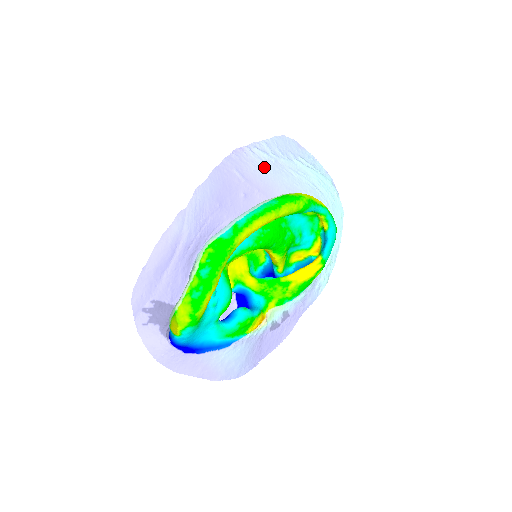
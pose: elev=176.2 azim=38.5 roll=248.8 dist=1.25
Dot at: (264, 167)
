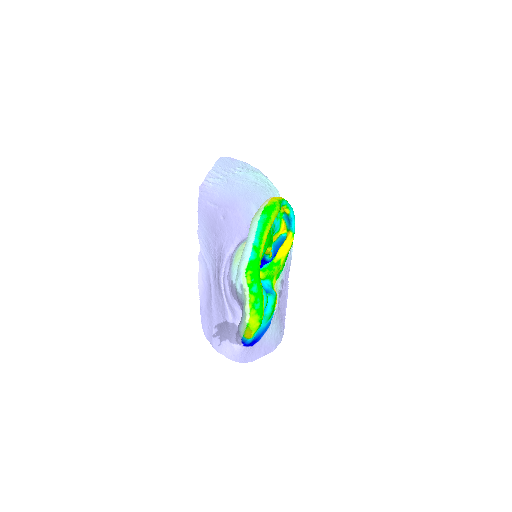
Dot at: (223, 189)
